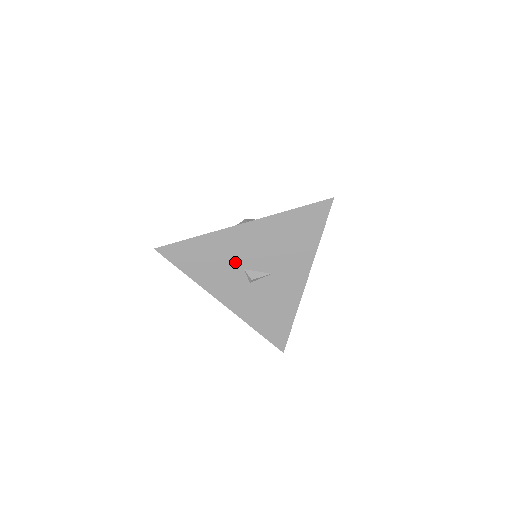
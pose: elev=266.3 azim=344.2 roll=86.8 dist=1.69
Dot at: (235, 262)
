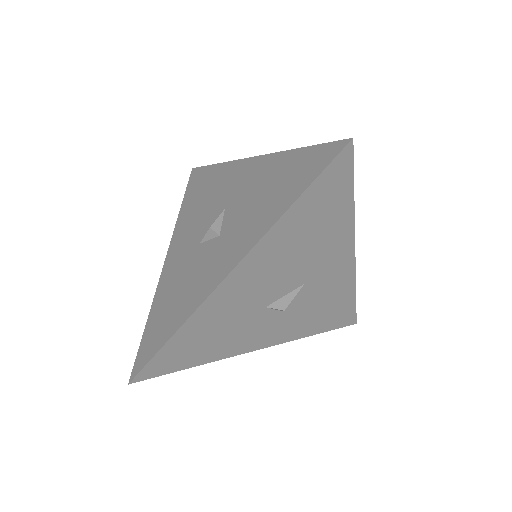
Dot at: (249, 311)
